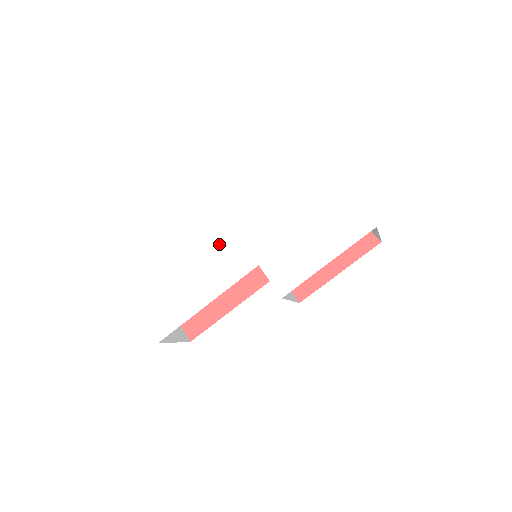
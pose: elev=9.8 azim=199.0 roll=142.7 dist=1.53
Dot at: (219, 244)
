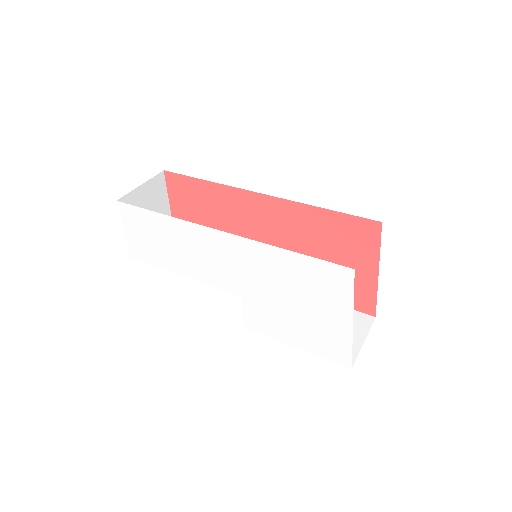
Dot at: (218, 253)
